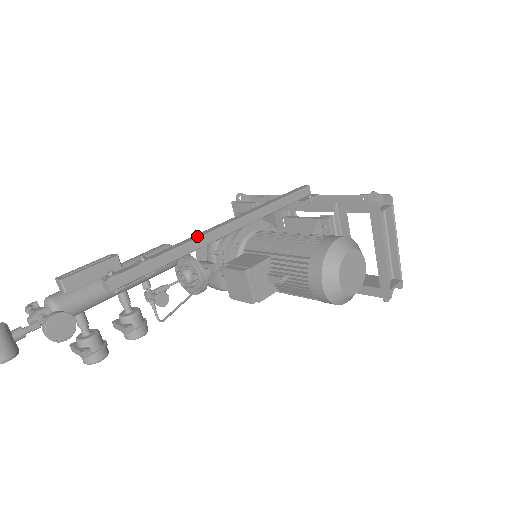
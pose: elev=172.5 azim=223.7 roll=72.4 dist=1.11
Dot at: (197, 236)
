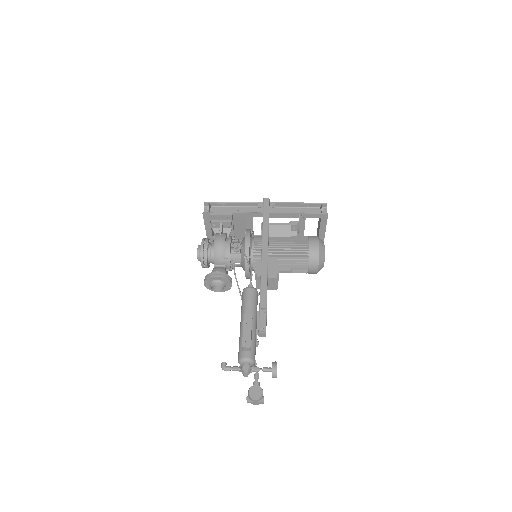
Dot at: (265, 276)
